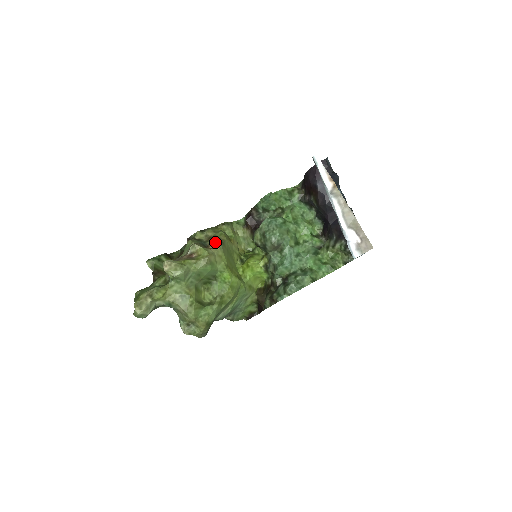
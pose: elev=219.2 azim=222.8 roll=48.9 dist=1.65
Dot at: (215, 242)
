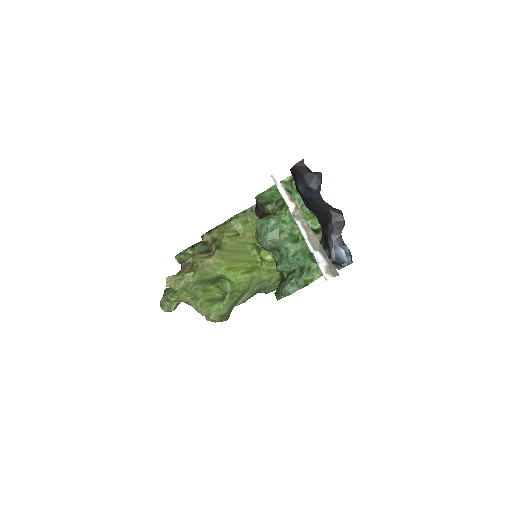
Dot at: (215, 248)
